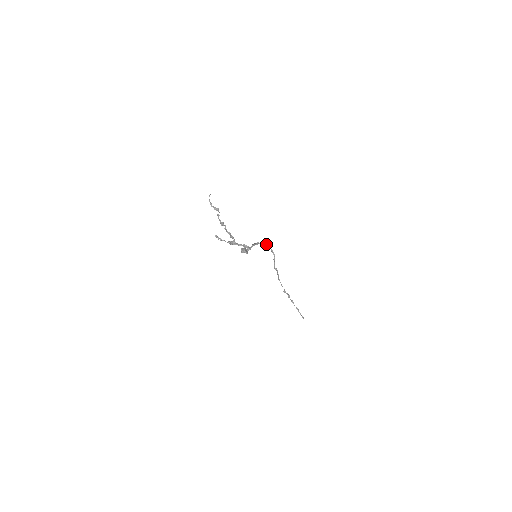
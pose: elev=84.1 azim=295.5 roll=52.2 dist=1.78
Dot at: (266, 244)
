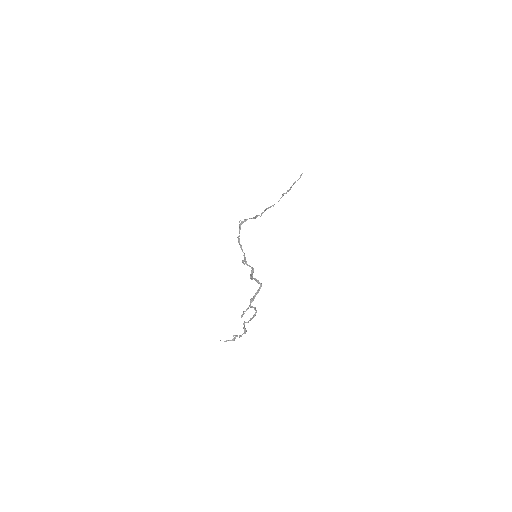
Dot at: (240, 226)
